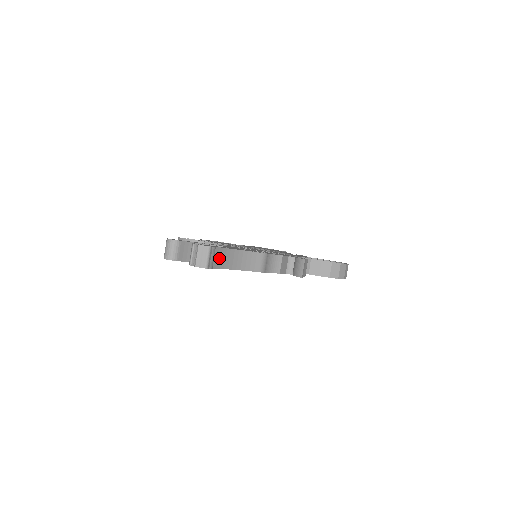
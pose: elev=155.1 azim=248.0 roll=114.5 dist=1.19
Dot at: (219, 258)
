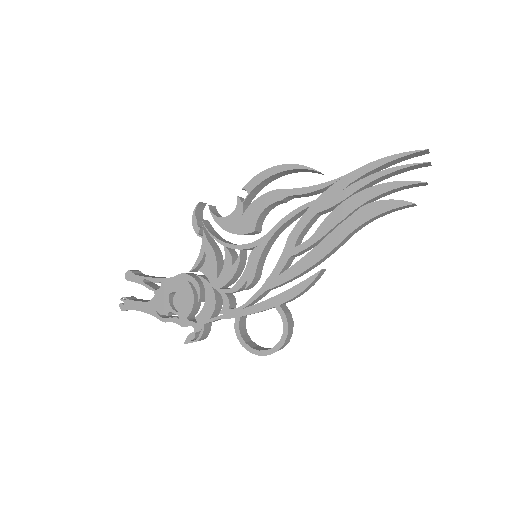
Dot at: occluded
